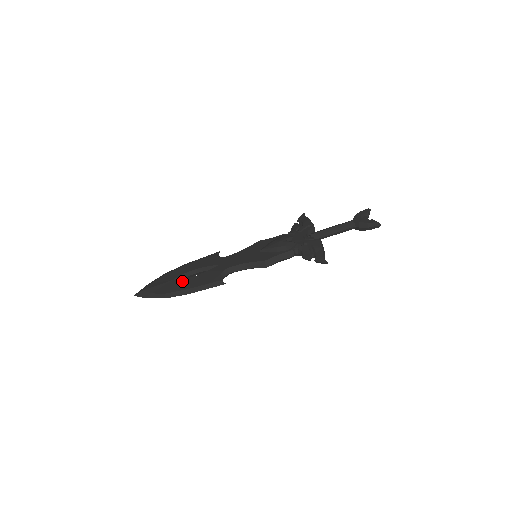
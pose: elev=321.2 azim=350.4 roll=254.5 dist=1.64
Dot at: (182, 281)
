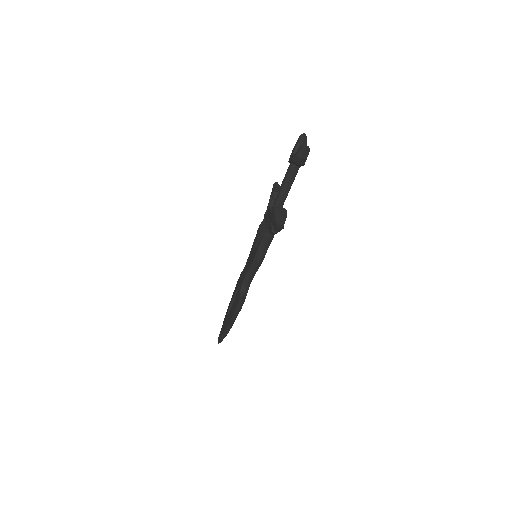
Dot at: (228, 314)
